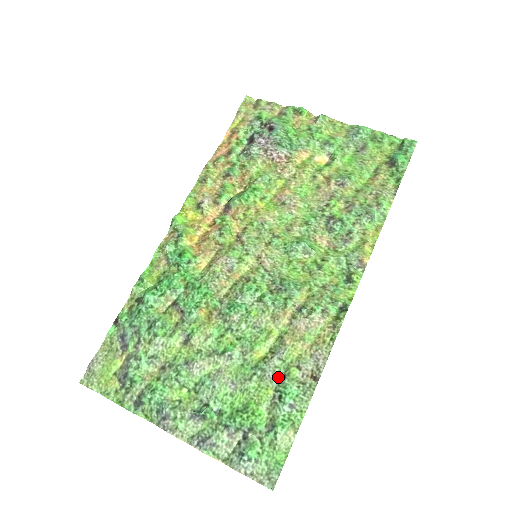
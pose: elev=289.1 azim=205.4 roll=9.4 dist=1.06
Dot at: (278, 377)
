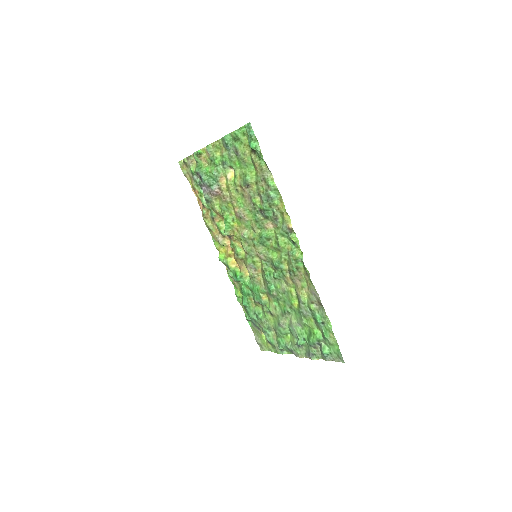
Dot at: (309, 312)
